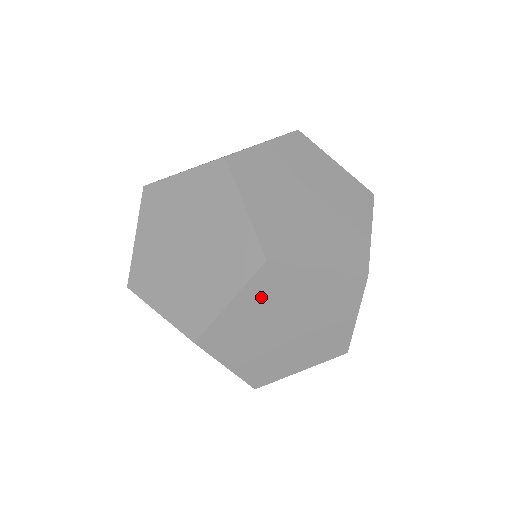
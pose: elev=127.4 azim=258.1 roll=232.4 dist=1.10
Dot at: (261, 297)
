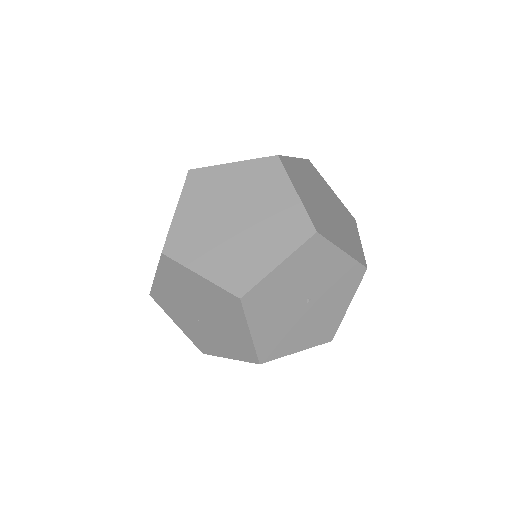
Dot at: (250, 177)
